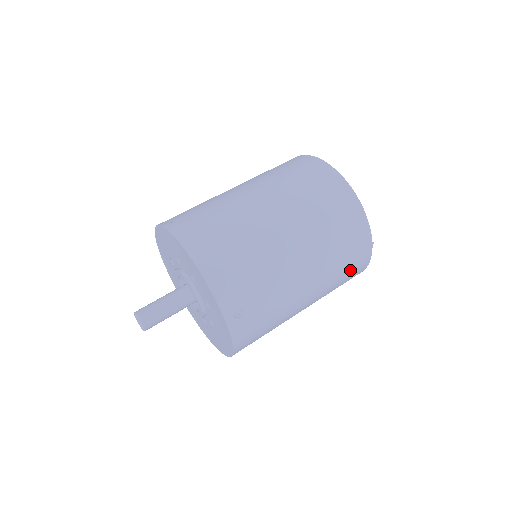
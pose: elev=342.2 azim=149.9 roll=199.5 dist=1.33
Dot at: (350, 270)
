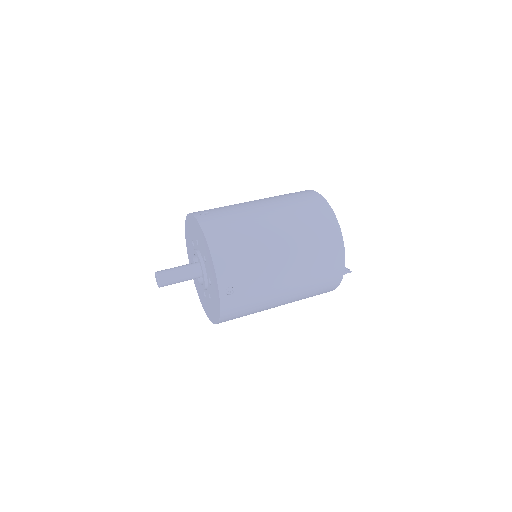
Dot at: (323, 285)
